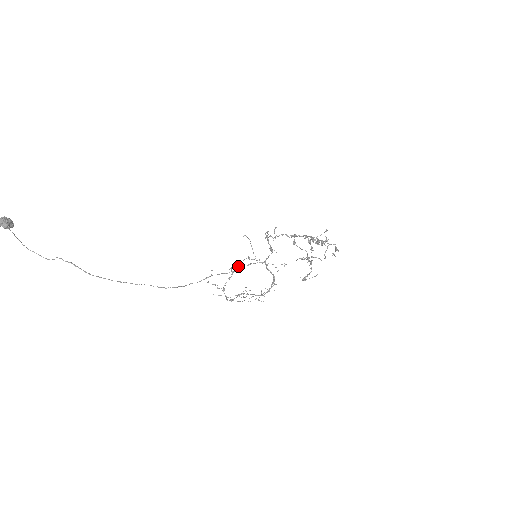
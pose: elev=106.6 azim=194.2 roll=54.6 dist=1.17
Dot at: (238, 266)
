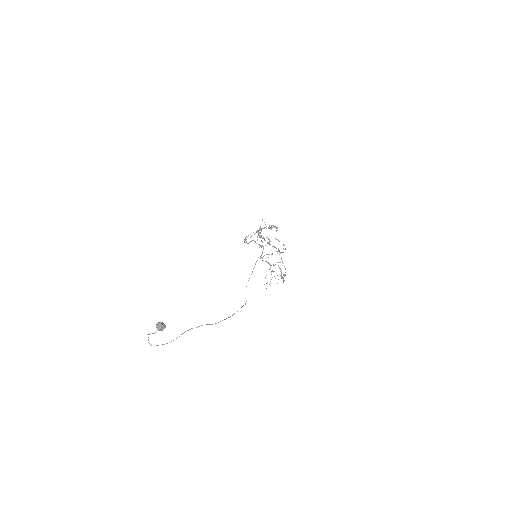
Dot at: (281, 258)
